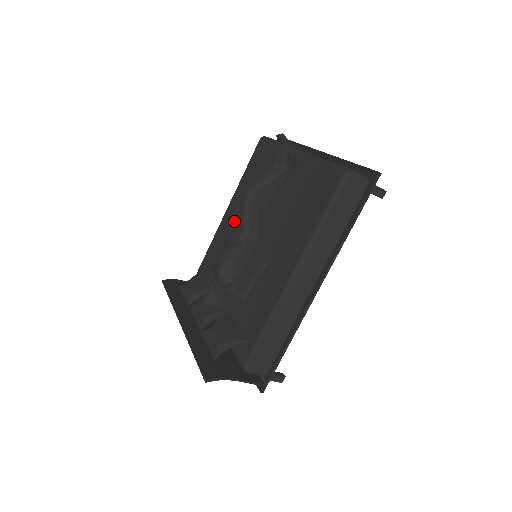
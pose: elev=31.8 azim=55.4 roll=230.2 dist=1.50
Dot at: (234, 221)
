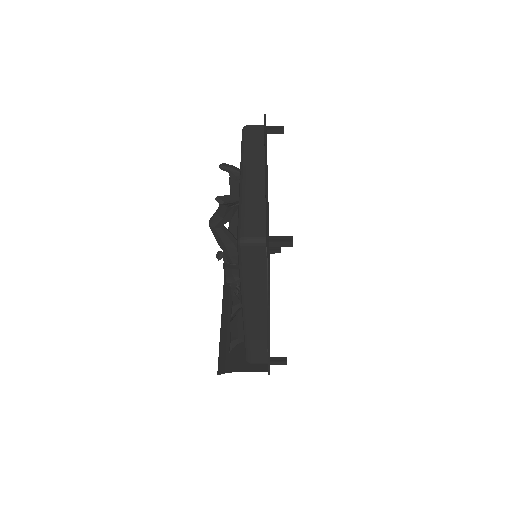
Dot at: occluded
